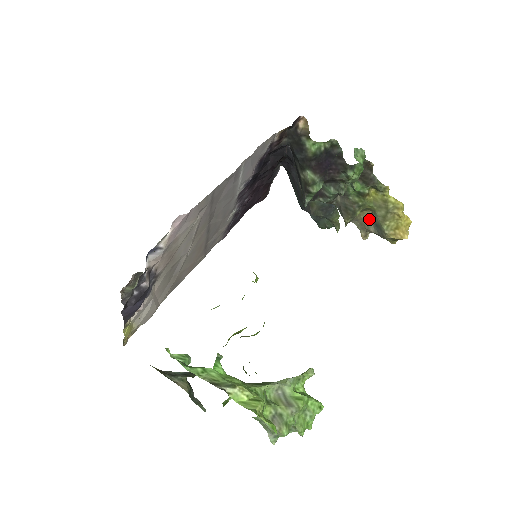
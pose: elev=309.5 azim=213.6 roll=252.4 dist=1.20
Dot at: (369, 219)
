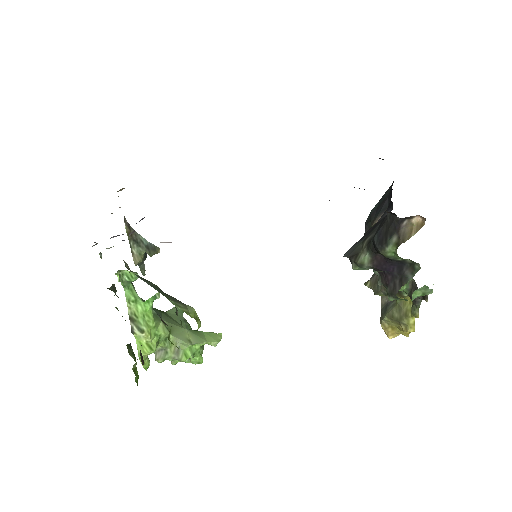
Dot at: occluded
